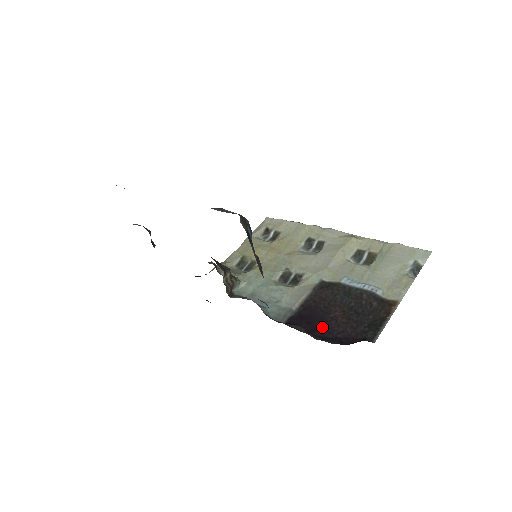
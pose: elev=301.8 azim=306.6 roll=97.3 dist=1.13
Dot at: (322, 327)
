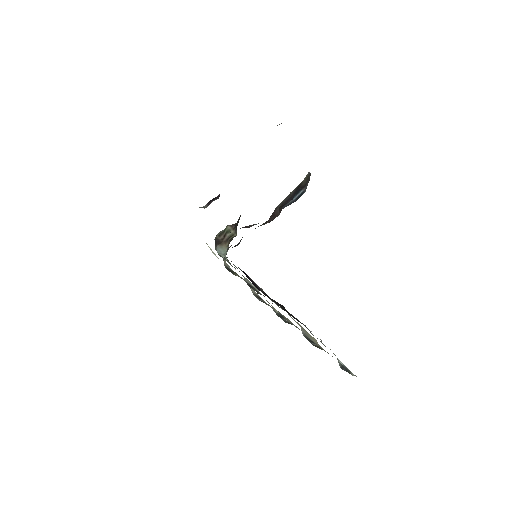
Dot at: occluded
